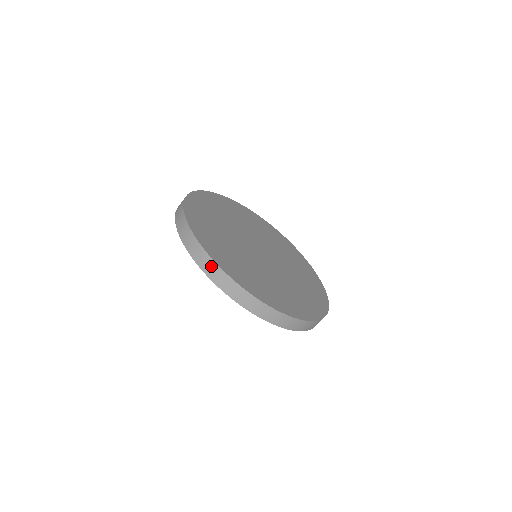
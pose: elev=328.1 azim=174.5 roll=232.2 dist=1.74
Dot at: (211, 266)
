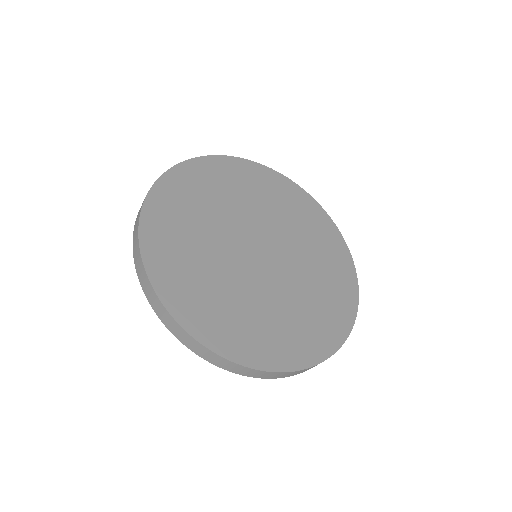
Dot at: (262, 374)
